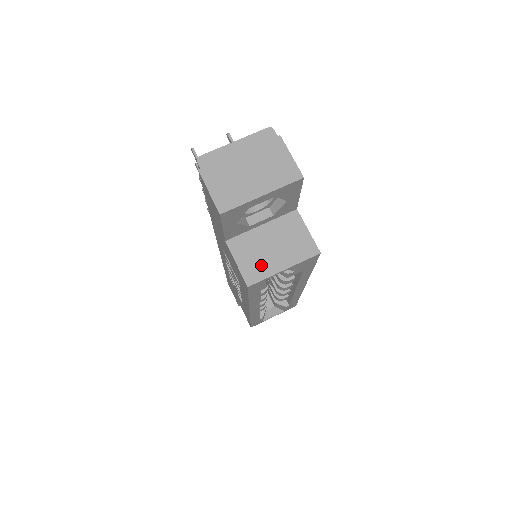
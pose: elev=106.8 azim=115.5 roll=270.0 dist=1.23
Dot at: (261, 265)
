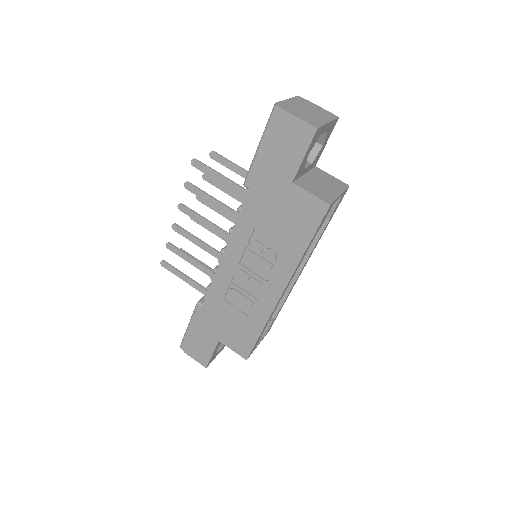
Dot at: (326, 193)
